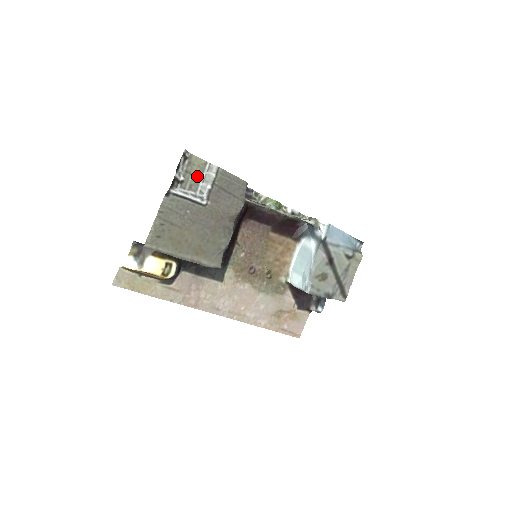
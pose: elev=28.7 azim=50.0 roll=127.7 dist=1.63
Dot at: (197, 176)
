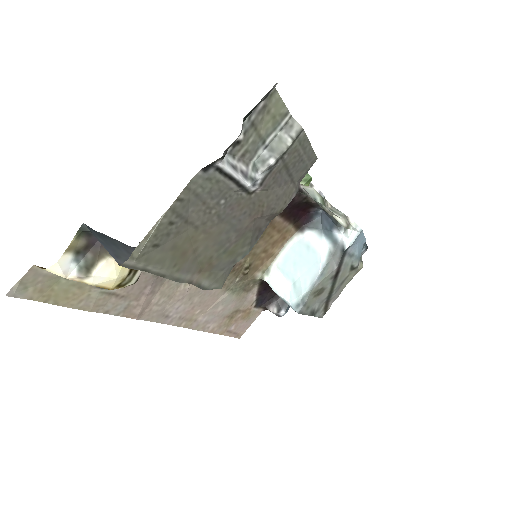
Dot at: (262, 135)
